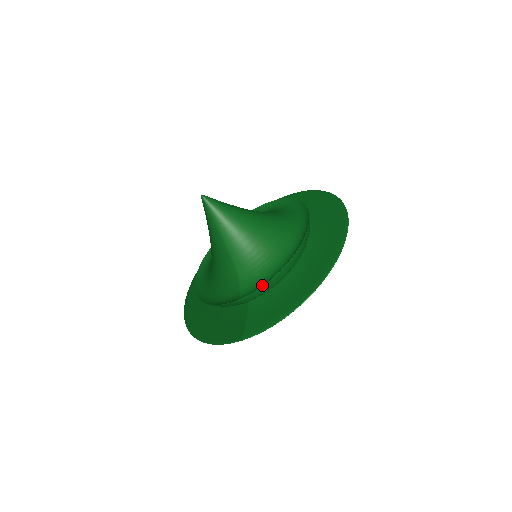
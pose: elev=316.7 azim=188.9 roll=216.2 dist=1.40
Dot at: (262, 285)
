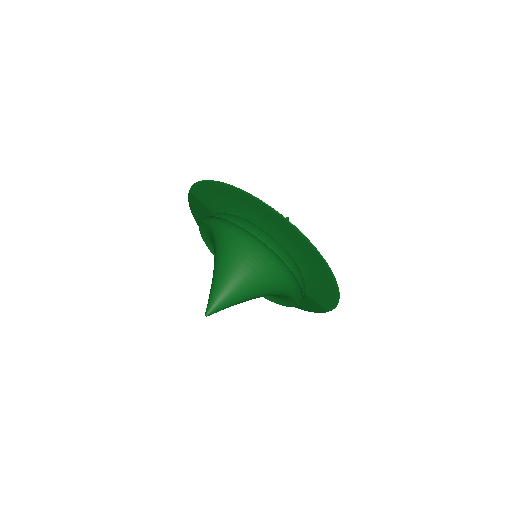
Dot at: (301, 295)
